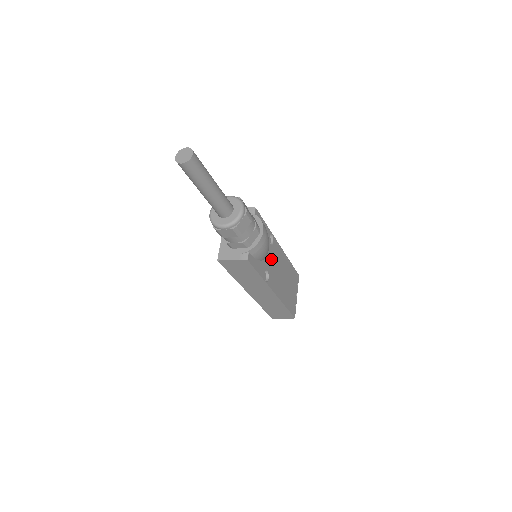
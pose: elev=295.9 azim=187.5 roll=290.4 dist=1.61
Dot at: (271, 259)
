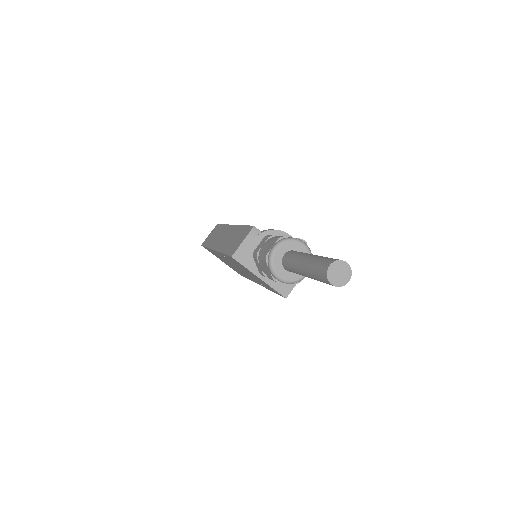
Dot at: occluded
